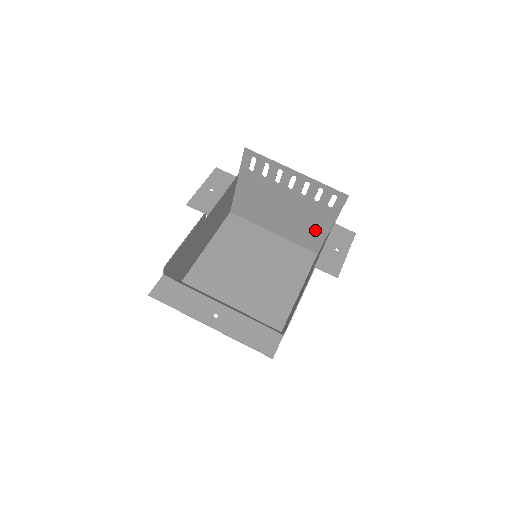
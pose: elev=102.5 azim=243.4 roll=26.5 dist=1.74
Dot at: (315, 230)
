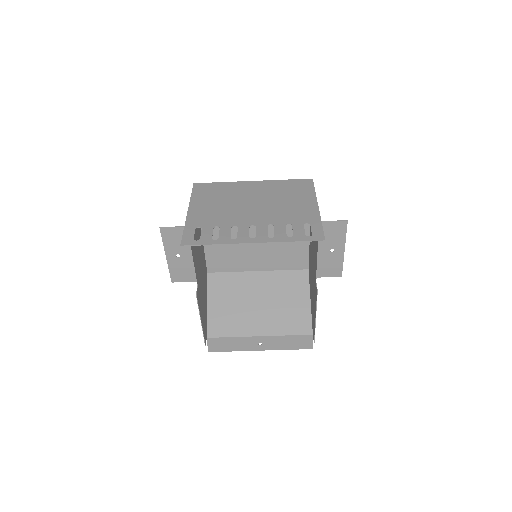
Dot at: (299, 199)
